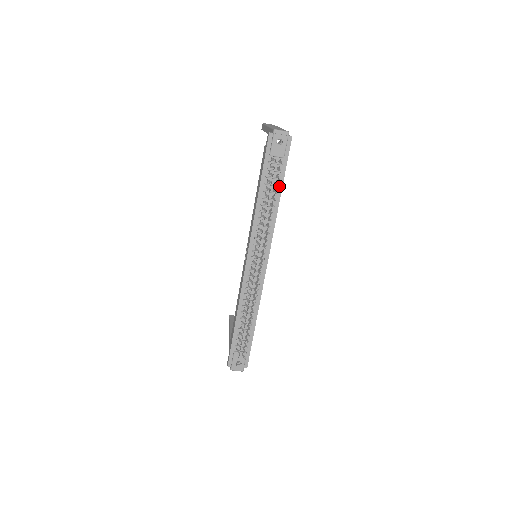
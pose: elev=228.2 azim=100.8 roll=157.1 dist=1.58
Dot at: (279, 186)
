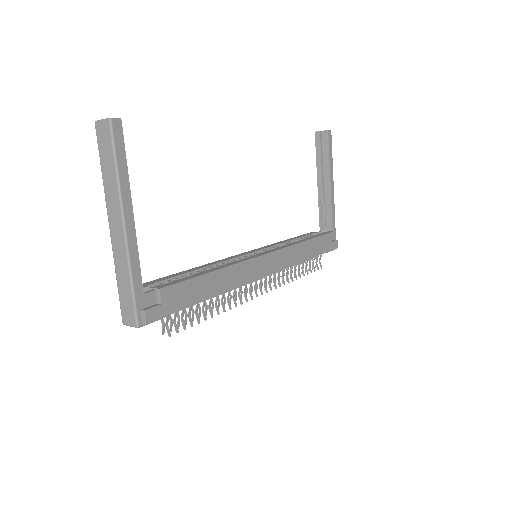
Dot at: (198, 302)
